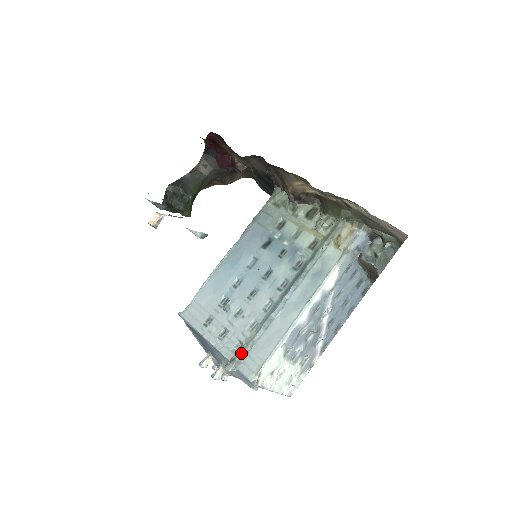
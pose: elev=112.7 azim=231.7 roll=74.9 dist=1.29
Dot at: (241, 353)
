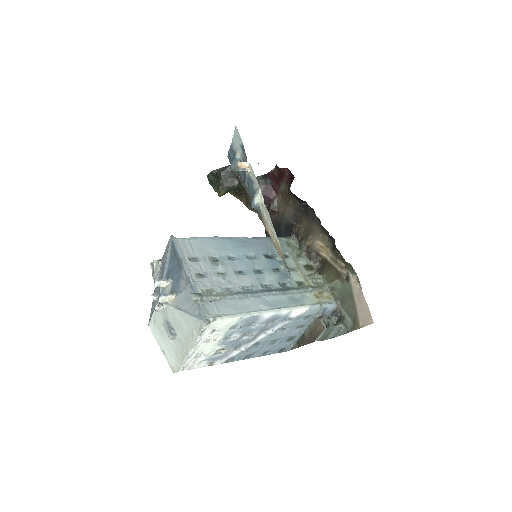
Dot at: (210, 296)
